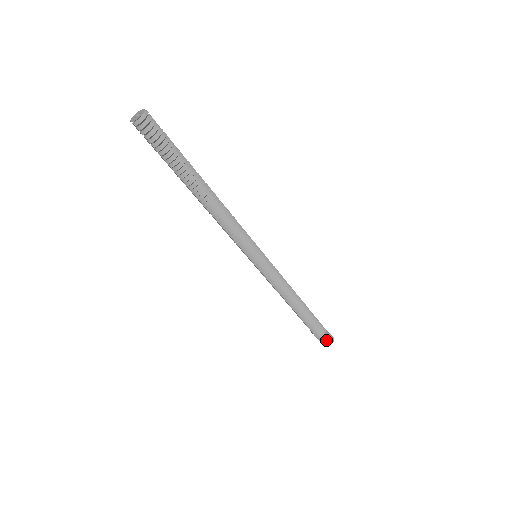
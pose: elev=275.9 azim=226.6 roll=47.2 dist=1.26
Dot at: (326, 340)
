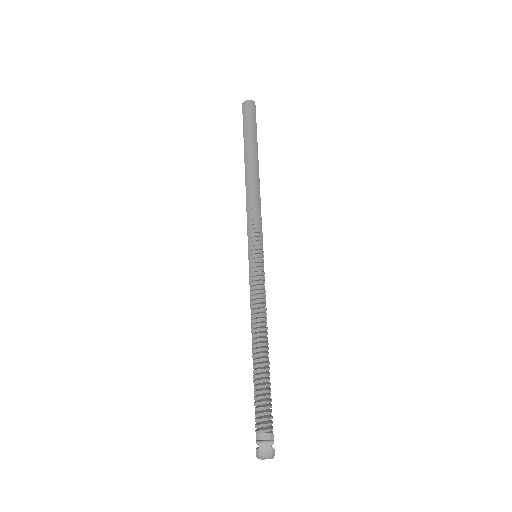
Dot at: (263, 439)
